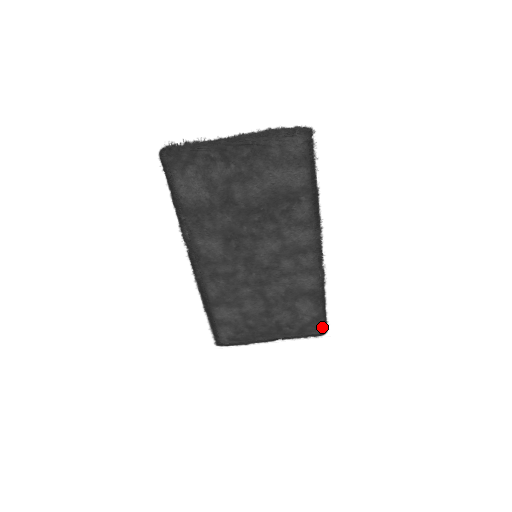
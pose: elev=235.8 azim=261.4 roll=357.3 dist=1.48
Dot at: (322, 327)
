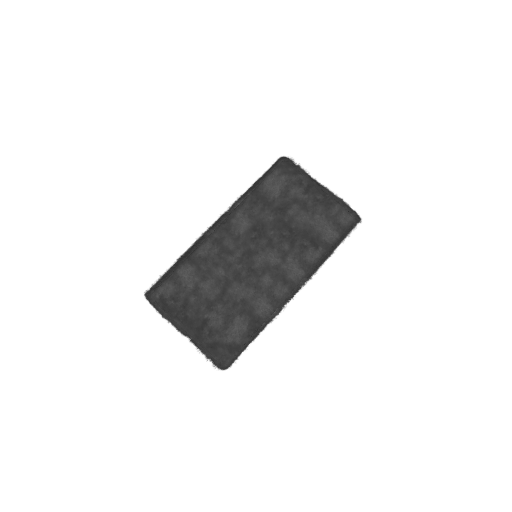
Dot at: (229, 359)
